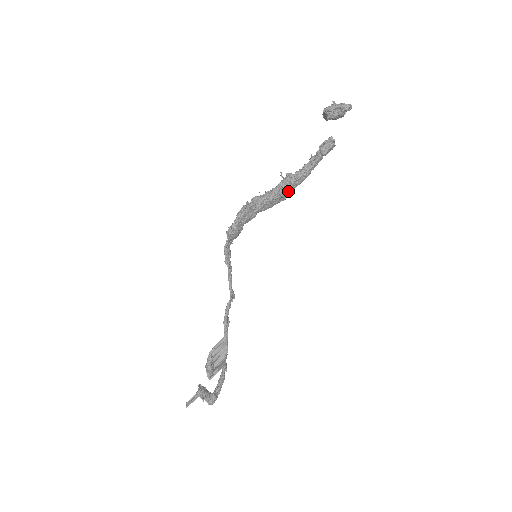
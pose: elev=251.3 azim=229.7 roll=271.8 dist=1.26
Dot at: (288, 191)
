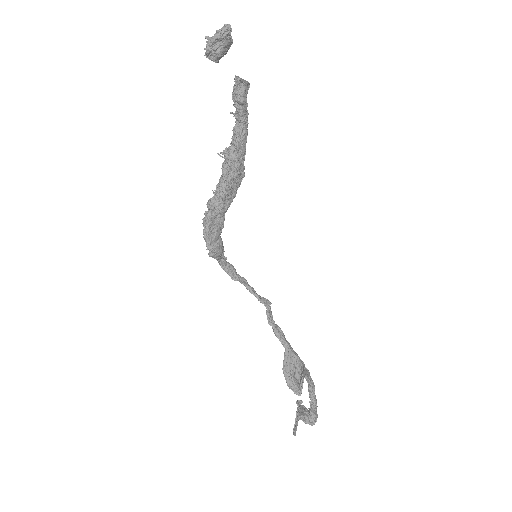
Dot at: (238, 169)
